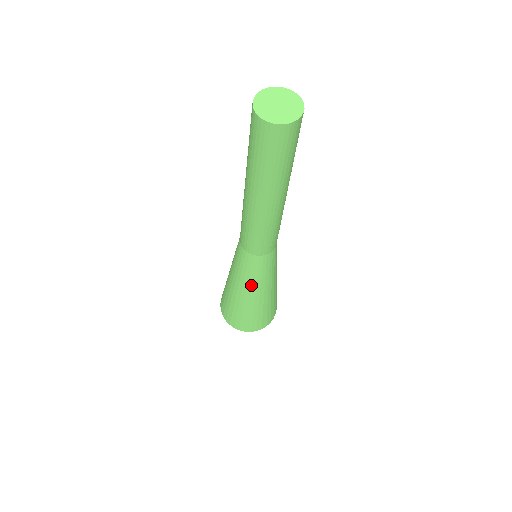
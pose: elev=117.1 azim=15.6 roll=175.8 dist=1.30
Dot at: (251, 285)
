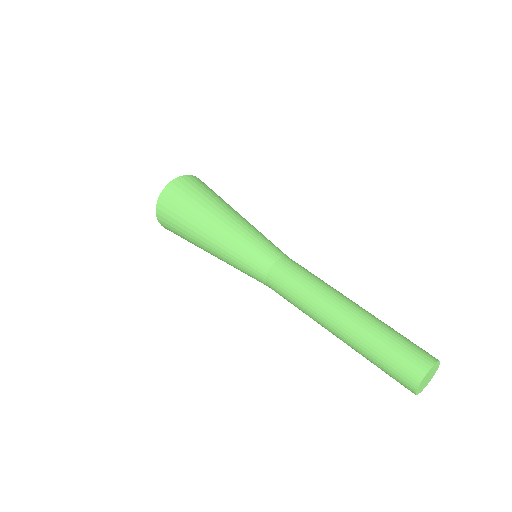
Dot at: (228, 263)
